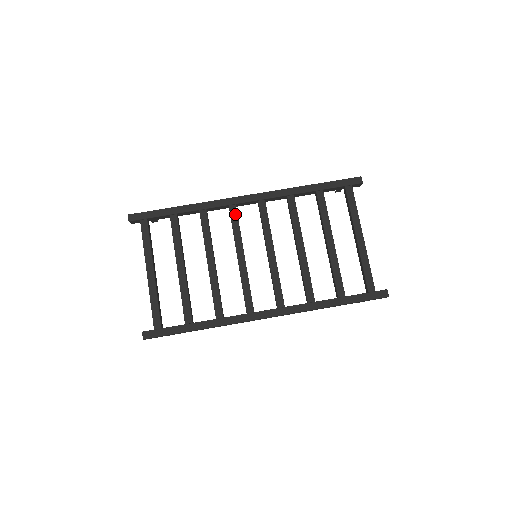
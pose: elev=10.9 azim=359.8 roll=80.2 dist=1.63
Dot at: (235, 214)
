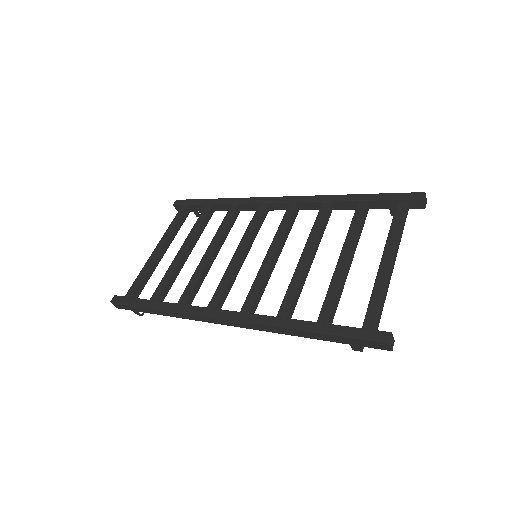
Dot at: (260, 212)
